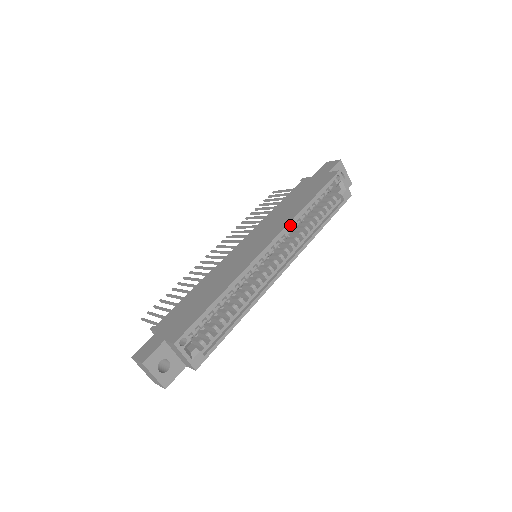
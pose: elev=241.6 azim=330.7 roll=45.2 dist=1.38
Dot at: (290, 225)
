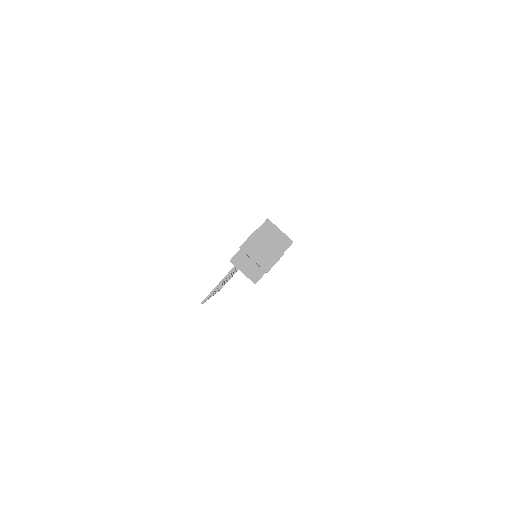
Dot at: occluded
